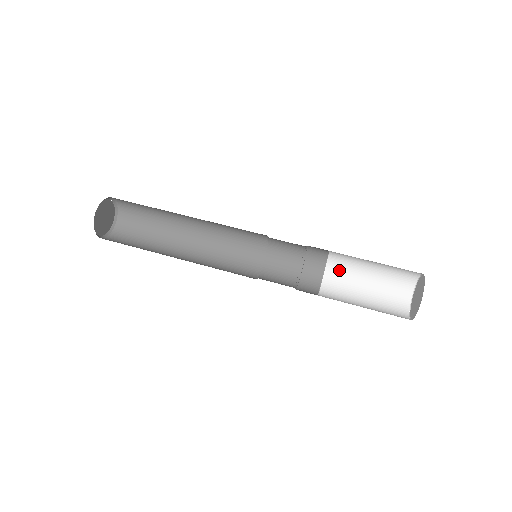
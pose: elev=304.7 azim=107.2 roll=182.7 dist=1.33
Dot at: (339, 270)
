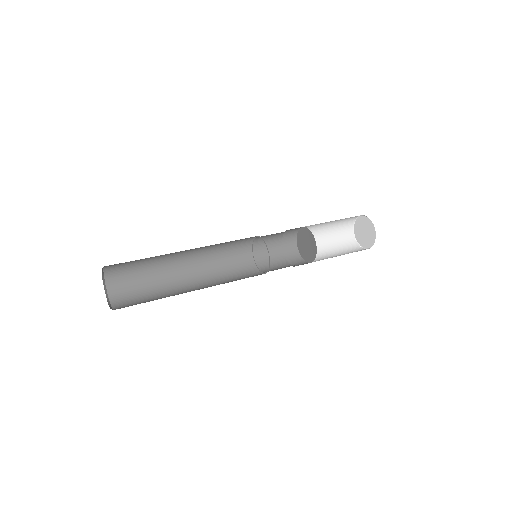
Dot at: occluded
